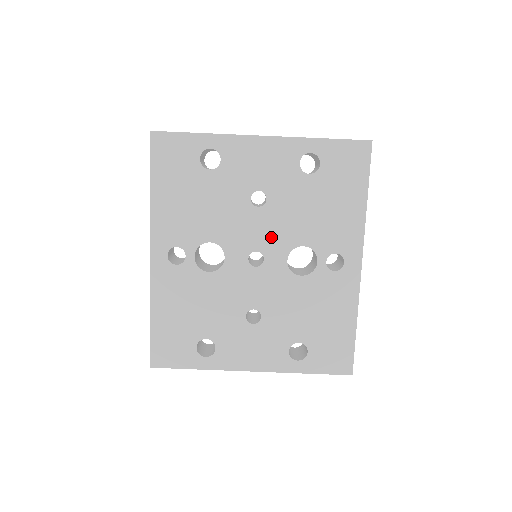
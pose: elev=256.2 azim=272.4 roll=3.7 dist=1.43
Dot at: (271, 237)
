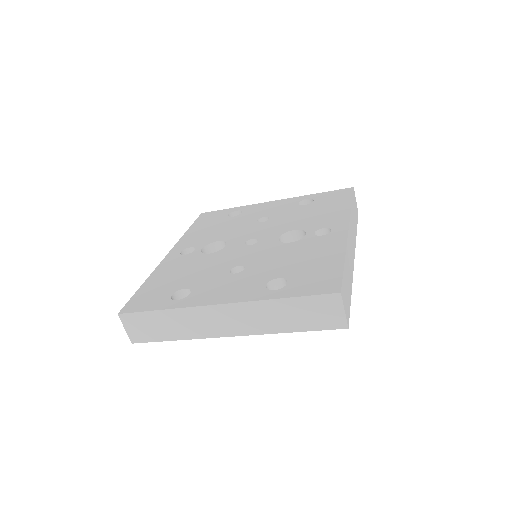
Dot at: occluded
